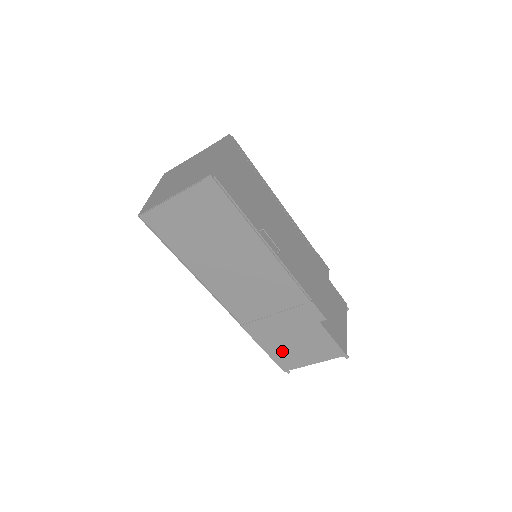
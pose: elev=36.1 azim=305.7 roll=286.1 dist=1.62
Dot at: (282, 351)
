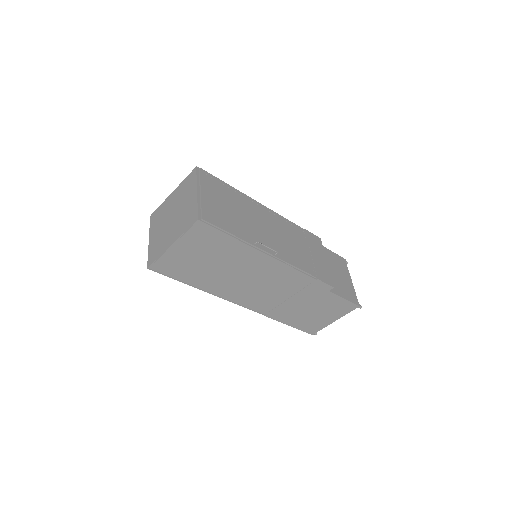
Dot at: (305, 321)
